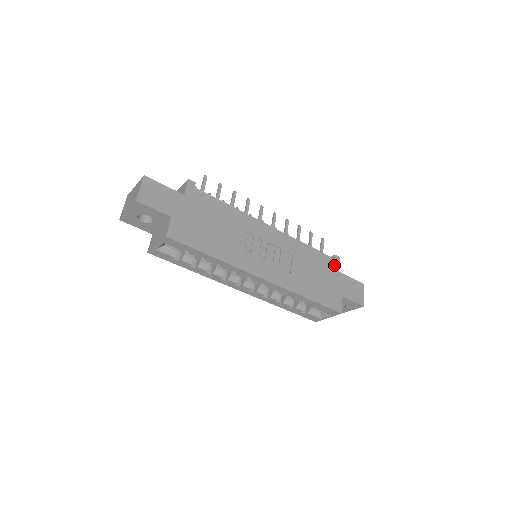
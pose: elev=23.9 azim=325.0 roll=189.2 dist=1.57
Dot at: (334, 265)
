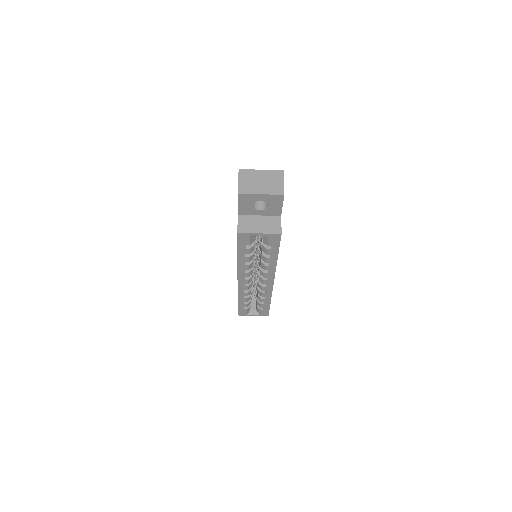
Dot at: occluded
